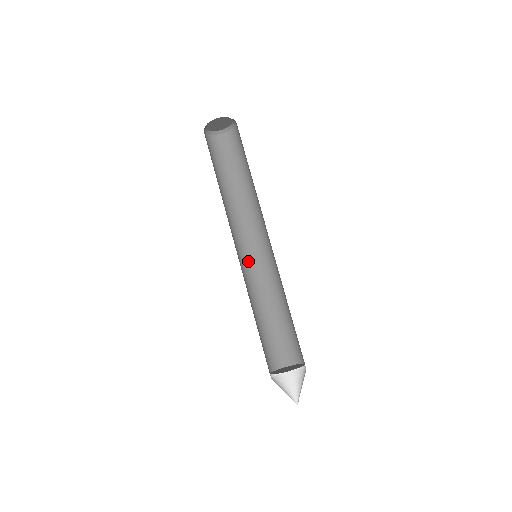
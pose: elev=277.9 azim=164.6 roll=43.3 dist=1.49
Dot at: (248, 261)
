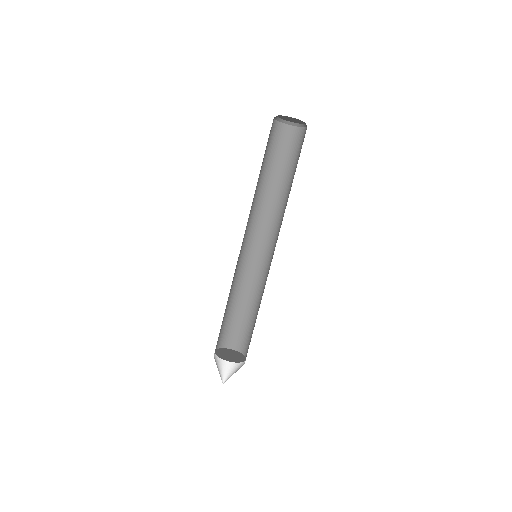
Dot at: (251, 253)
